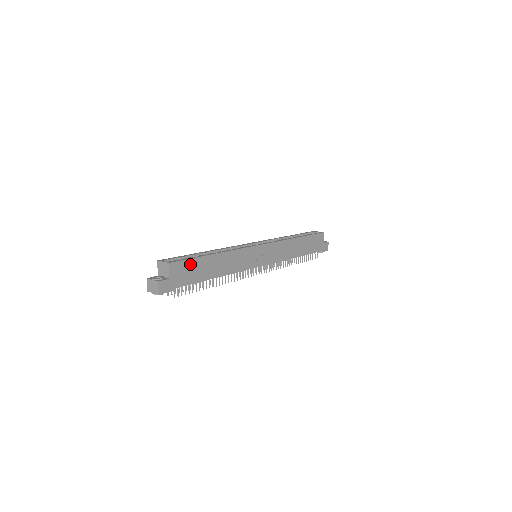
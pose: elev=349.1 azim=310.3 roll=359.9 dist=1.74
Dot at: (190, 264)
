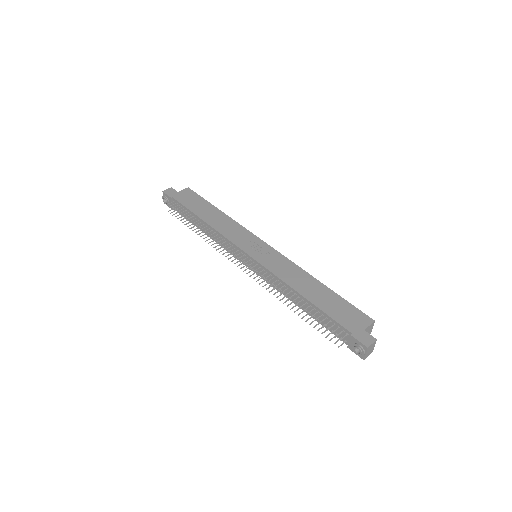
Dot at: (198, 199)
